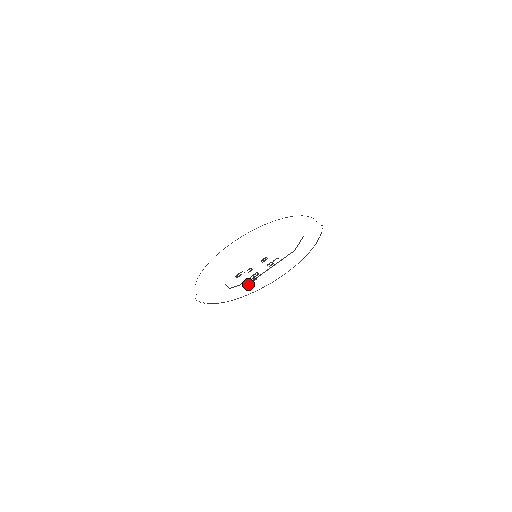
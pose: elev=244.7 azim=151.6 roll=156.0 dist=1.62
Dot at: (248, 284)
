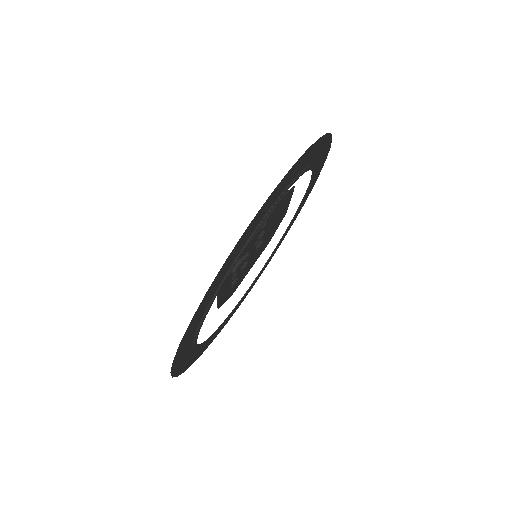
Dot at: (234, 269)
